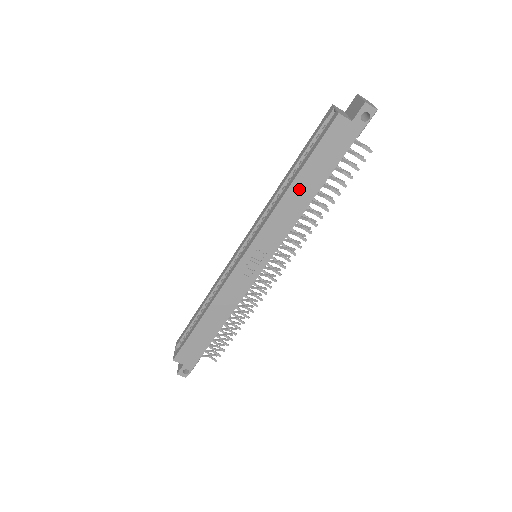
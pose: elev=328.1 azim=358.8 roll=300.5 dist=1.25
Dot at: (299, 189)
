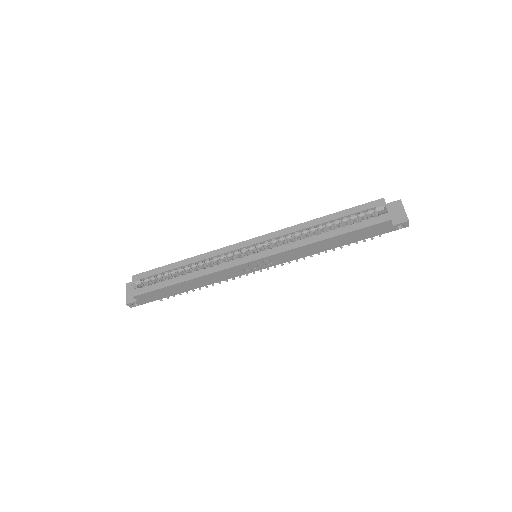
Dot at: (328, 242)
